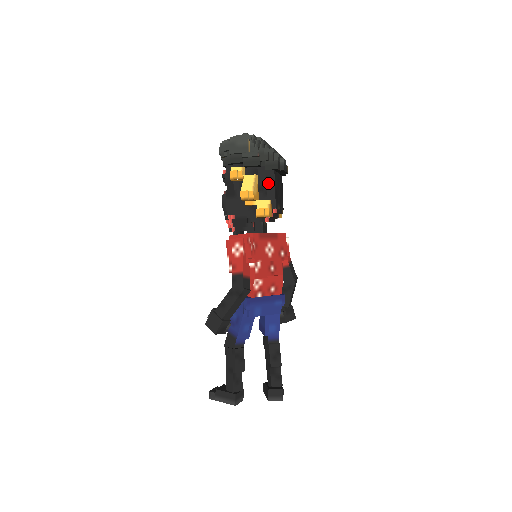
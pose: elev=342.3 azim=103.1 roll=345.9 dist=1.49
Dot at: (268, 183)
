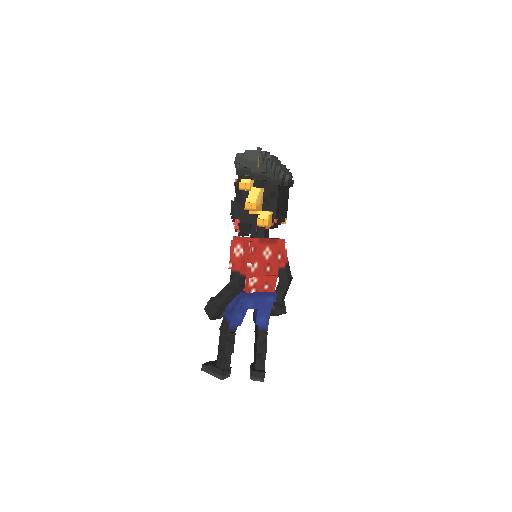
Dot at: (272, 196)
